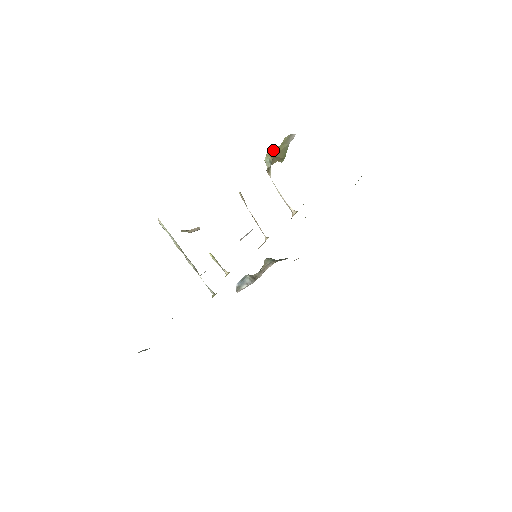
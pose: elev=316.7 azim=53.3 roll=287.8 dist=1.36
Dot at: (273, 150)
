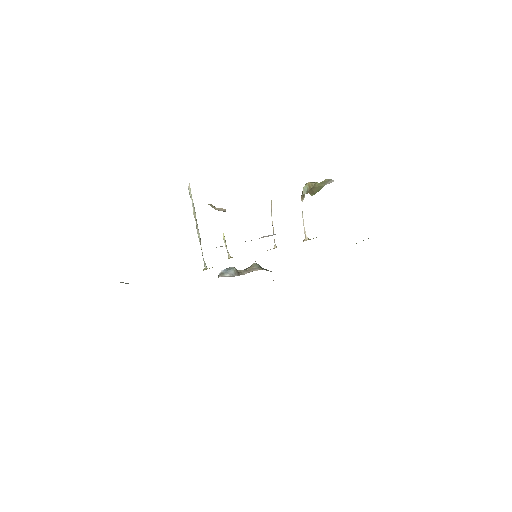
Dot at: (313, 183)
